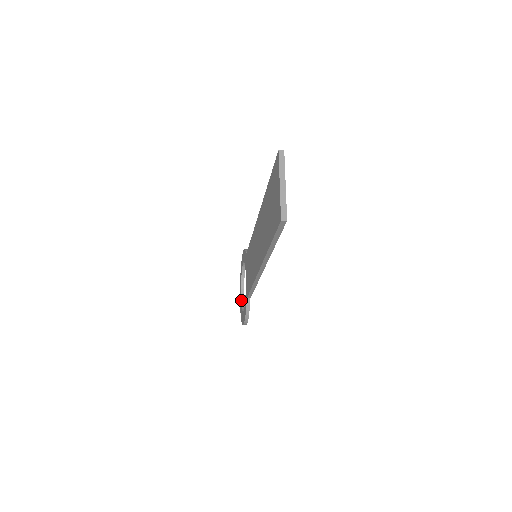
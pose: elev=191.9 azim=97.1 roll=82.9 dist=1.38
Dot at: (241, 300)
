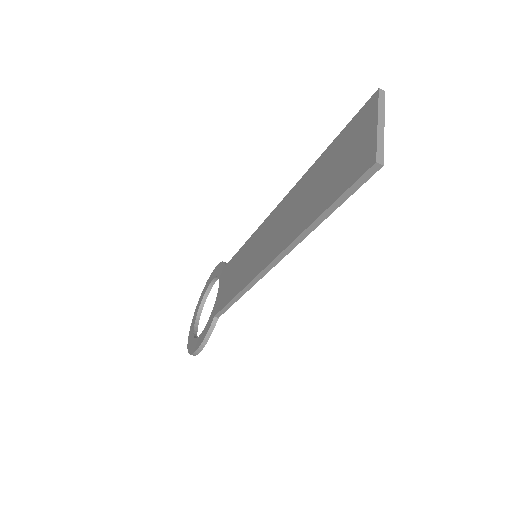
Dot at: (194, 325)
